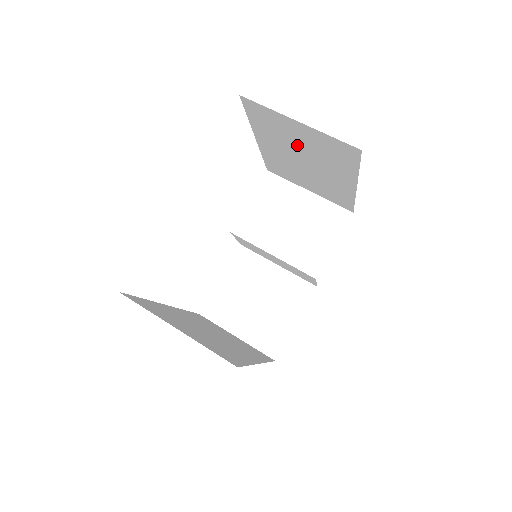
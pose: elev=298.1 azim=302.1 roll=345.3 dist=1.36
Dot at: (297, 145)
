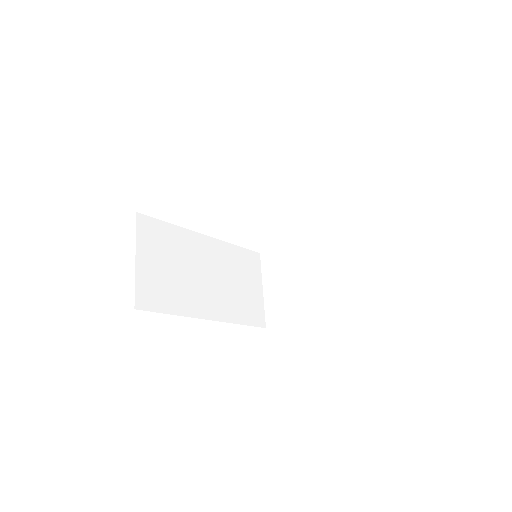
Dot at: occluded
